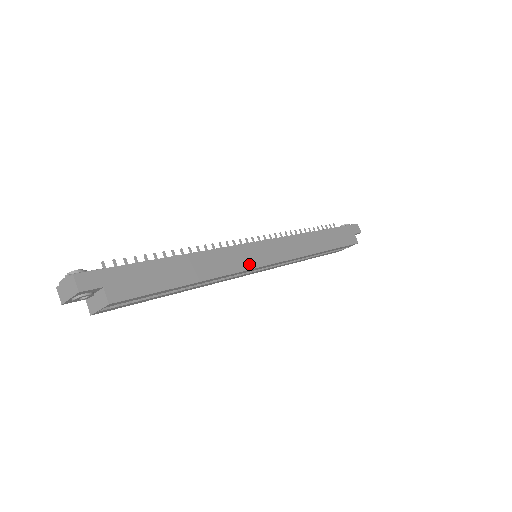
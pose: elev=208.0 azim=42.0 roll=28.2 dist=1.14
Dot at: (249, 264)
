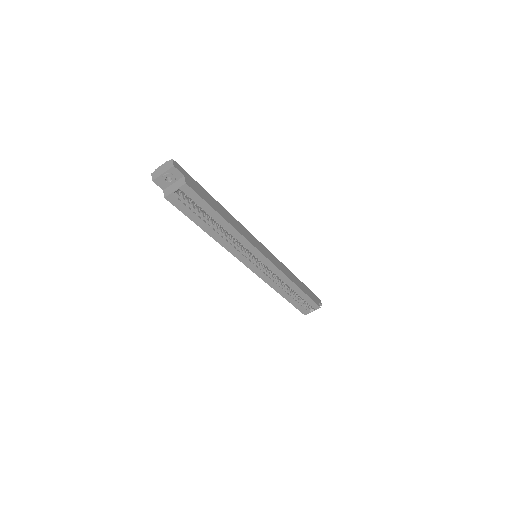
Dot at: (255, 245)
